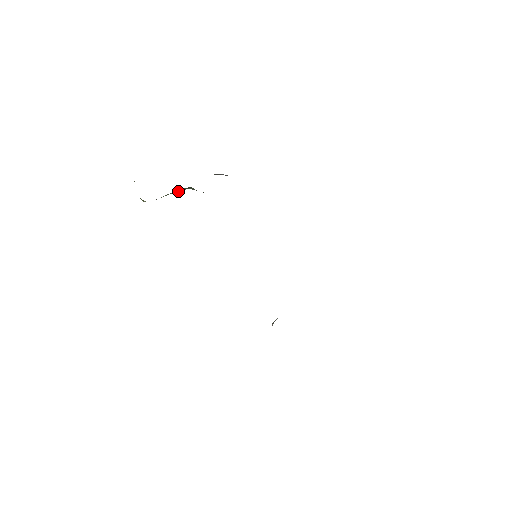
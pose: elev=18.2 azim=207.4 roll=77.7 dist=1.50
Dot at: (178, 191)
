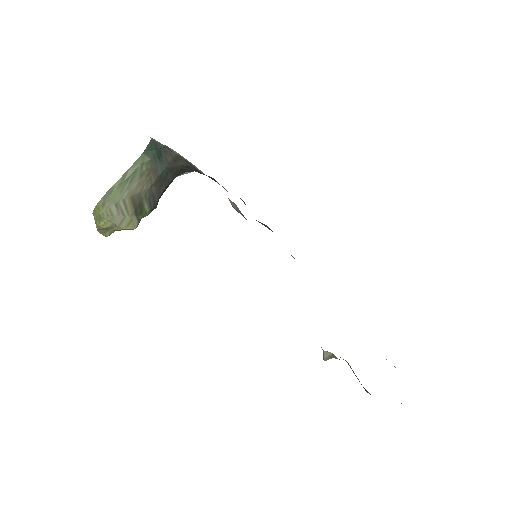
Dot at: (132, 172)
